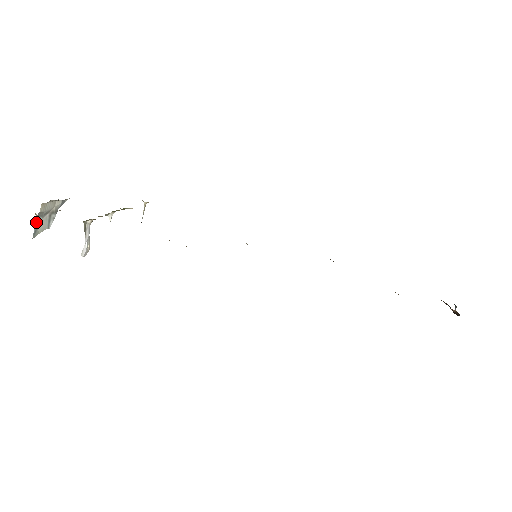
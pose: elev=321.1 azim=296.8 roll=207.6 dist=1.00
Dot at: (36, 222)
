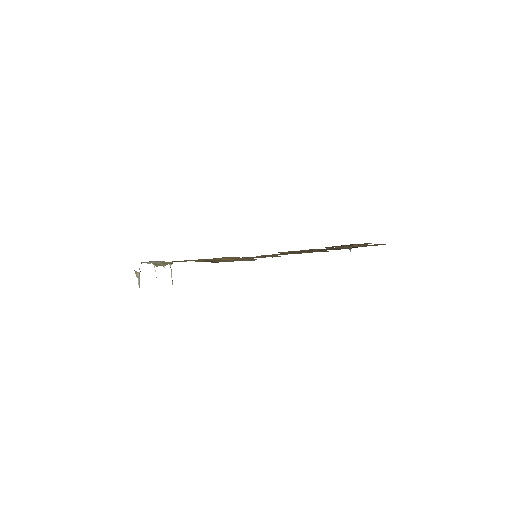
Dot at: (139, 277)
